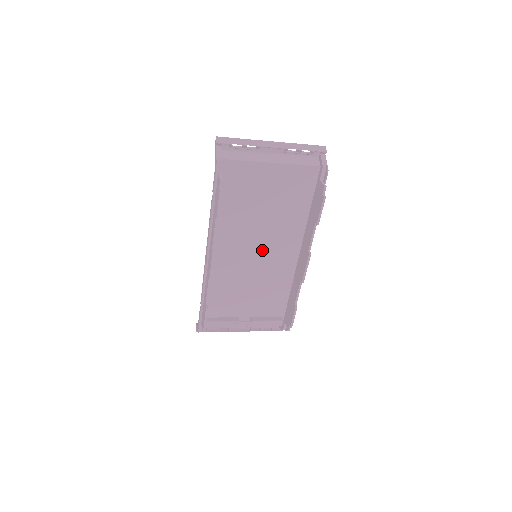
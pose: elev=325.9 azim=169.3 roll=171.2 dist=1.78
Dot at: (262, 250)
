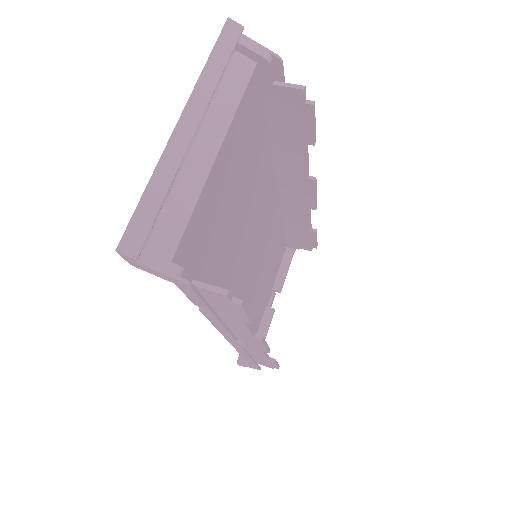
Dot at: (255, 242)
